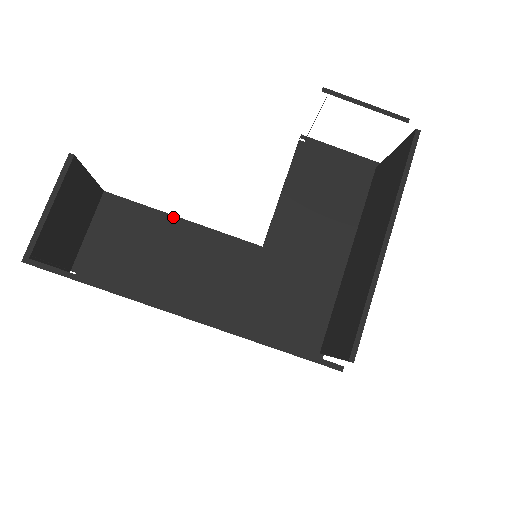
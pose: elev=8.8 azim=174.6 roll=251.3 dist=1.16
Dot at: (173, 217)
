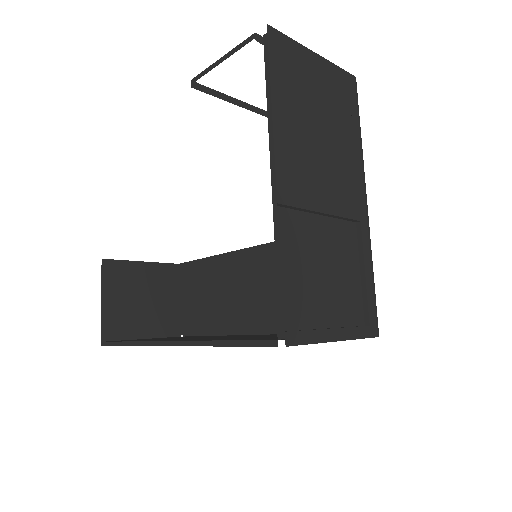
Dot at: (216, 257)
